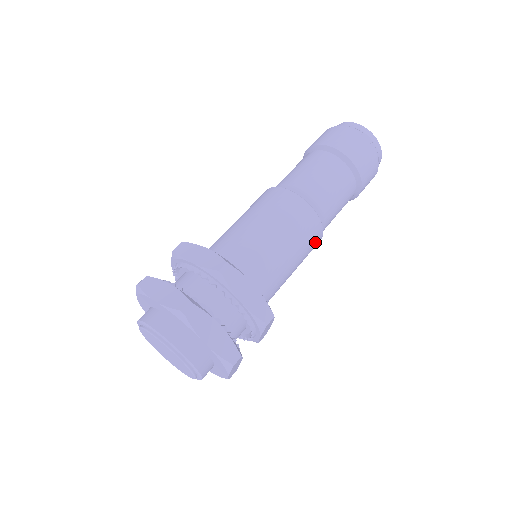
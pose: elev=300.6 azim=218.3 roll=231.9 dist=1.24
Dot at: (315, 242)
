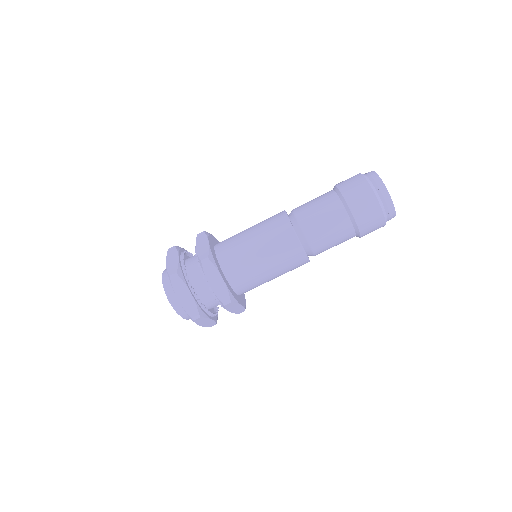
Dot at: (297, 262)
